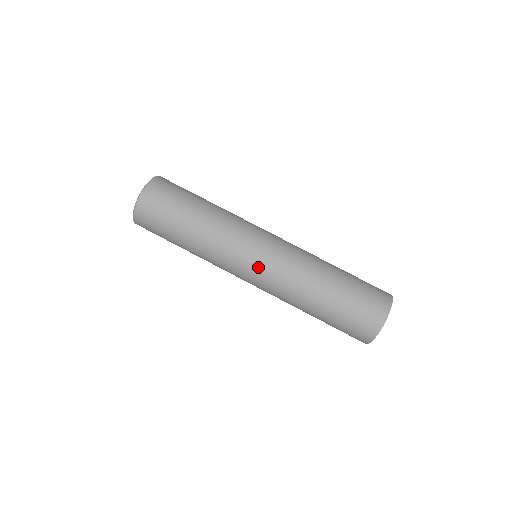
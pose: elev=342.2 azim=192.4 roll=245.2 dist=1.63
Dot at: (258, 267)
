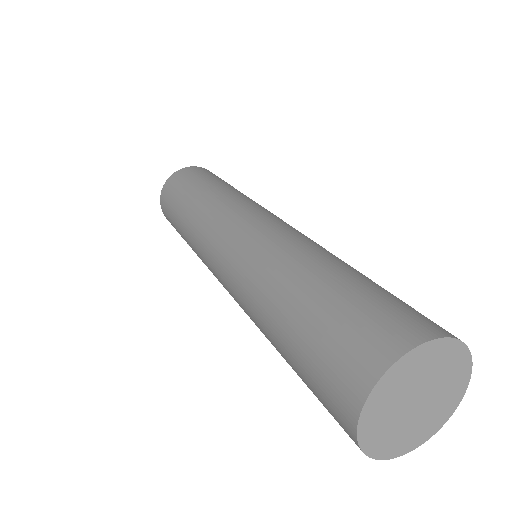
Dot at: (222, 254)
